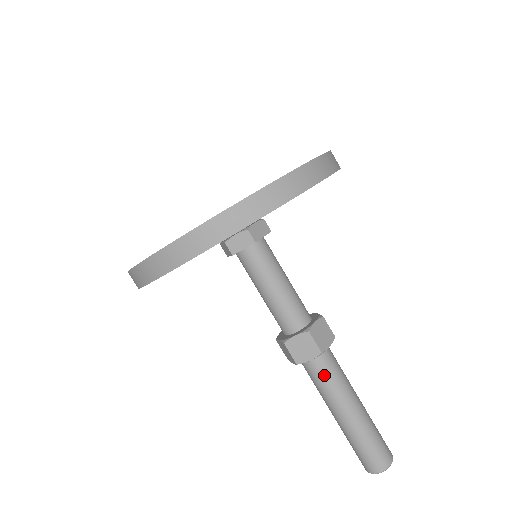
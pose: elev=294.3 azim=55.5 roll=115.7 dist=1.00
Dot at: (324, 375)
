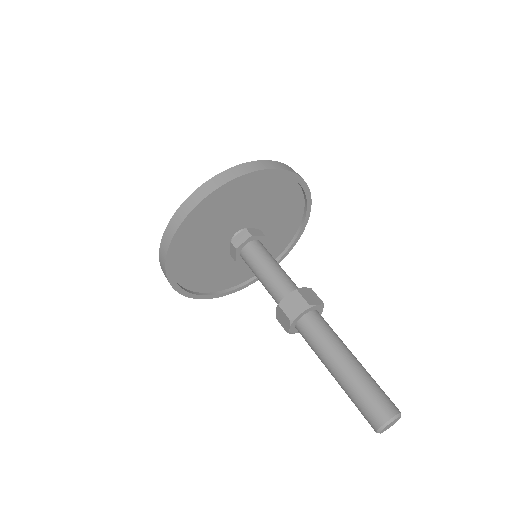
Dot at: (316, 329)
